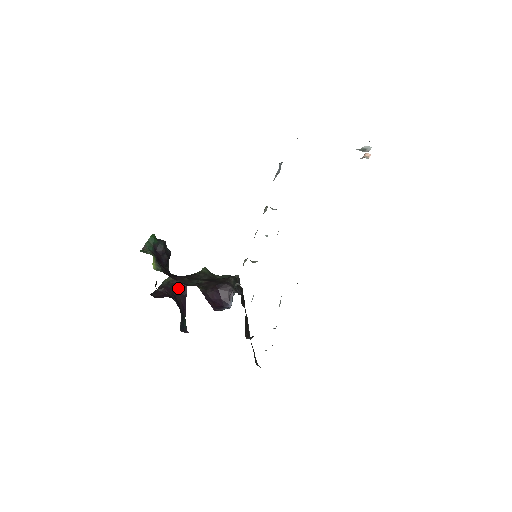
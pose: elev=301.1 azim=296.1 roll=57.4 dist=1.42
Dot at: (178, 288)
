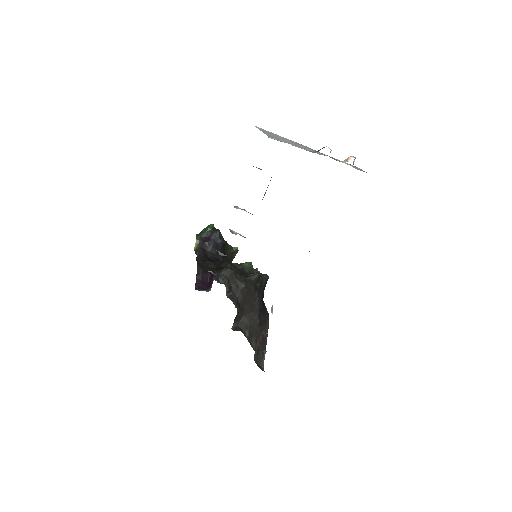
Dot at: occluded
